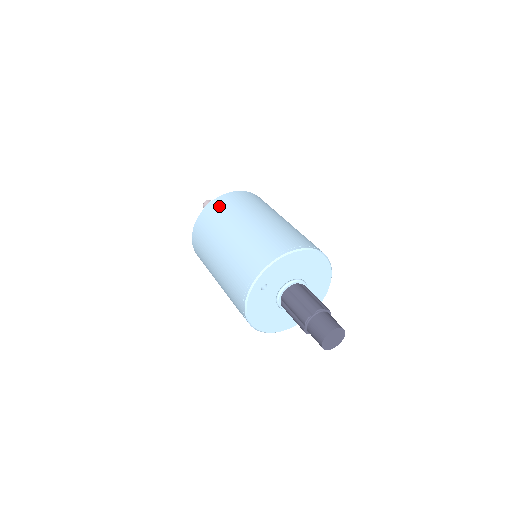
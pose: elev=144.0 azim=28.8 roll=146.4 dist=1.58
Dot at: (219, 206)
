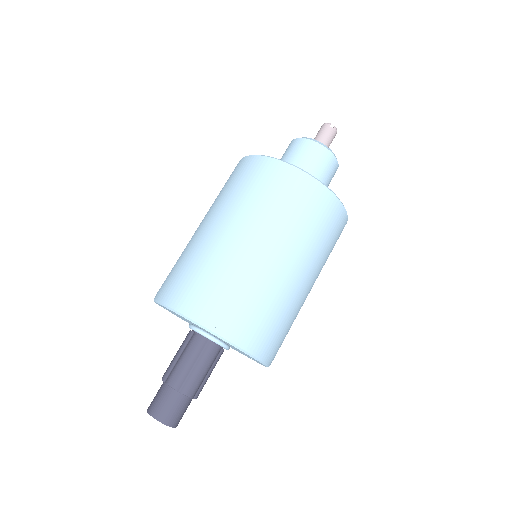
Dot at: (241, 171)
